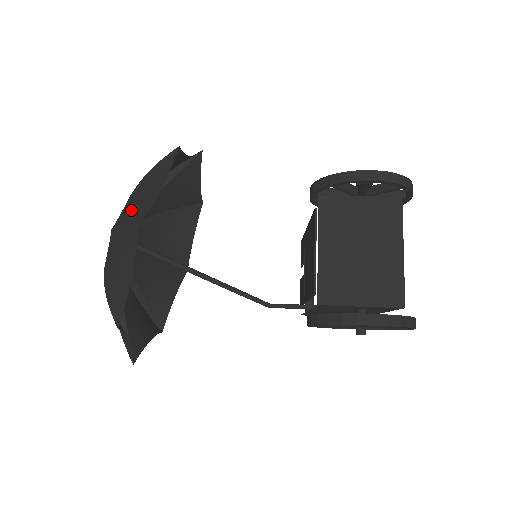
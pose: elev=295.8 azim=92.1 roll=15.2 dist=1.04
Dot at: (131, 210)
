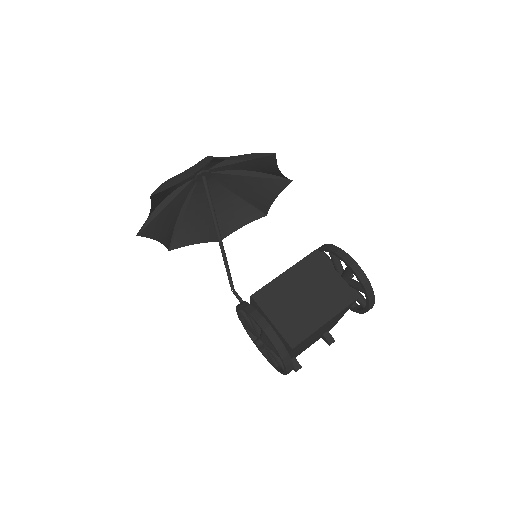
Dot at: occluded
